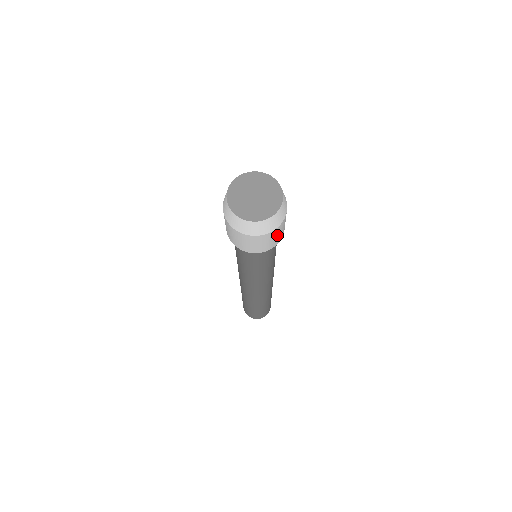
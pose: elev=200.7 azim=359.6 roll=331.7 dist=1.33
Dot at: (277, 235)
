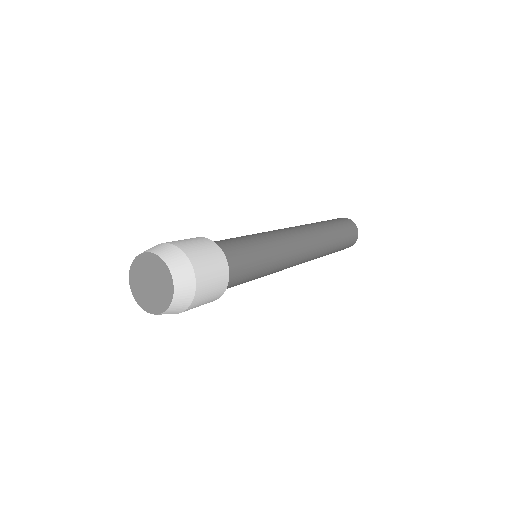
Dot at: (206, 298)
